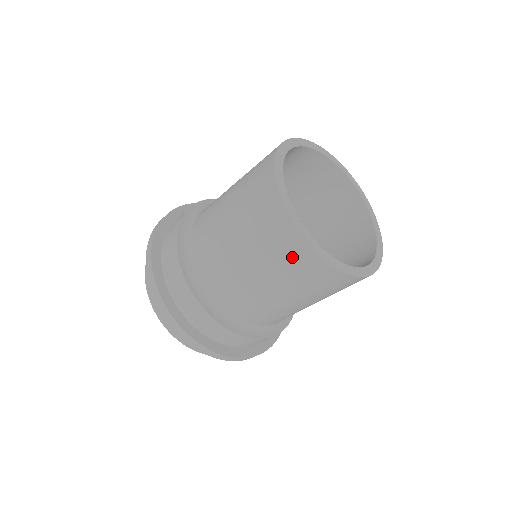
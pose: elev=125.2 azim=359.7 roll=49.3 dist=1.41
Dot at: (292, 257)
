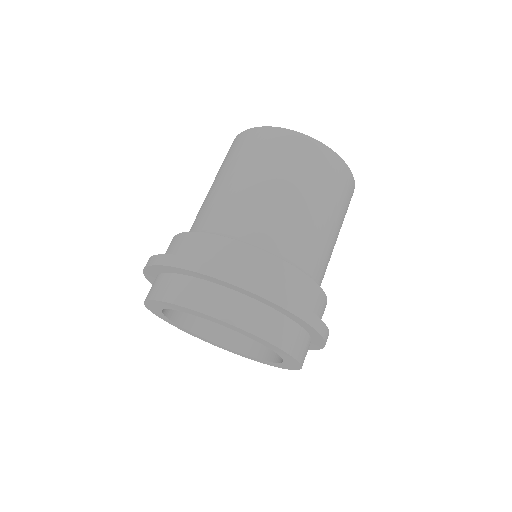
Dot at: (326, 168)
